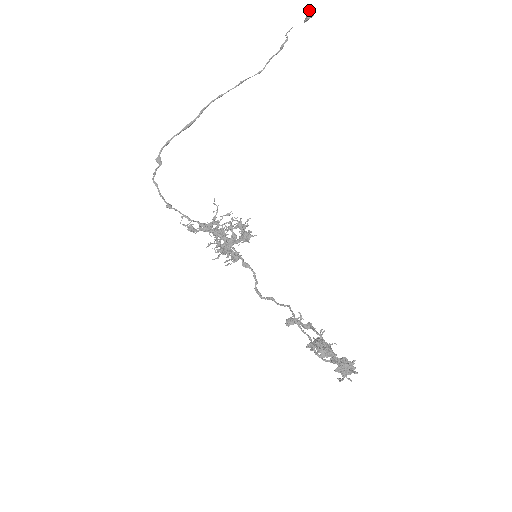
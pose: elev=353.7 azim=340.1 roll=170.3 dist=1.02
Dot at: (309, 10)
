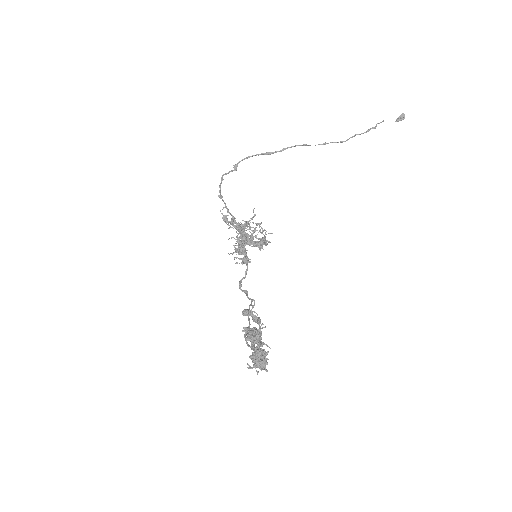
Dot at: (402, 114)
